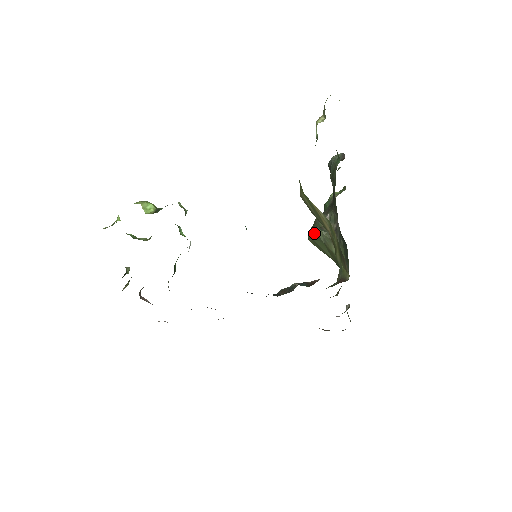
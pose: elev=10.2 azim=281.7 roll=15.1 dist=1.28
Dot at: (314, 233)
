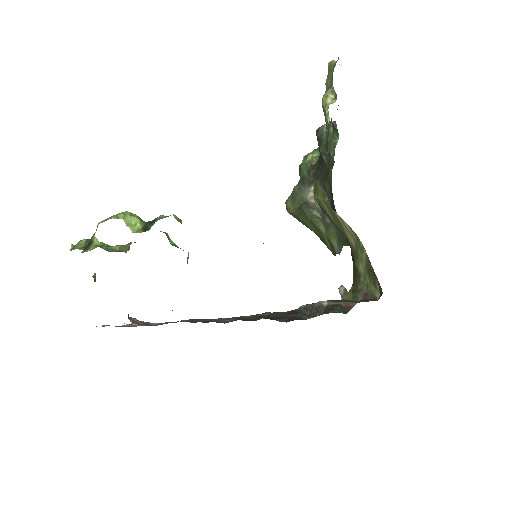
Dot at: (300, 210)
